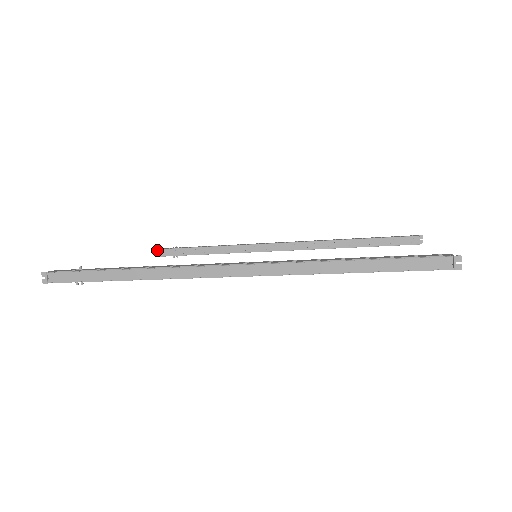
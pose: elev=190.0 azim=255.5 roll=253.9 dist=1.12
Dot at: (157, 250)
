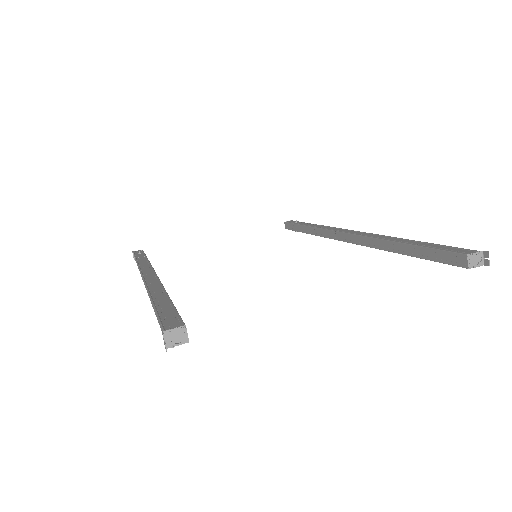
Dot at: (285, 223)
